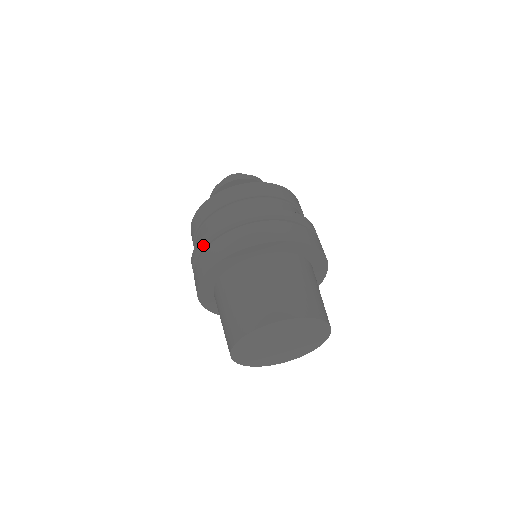
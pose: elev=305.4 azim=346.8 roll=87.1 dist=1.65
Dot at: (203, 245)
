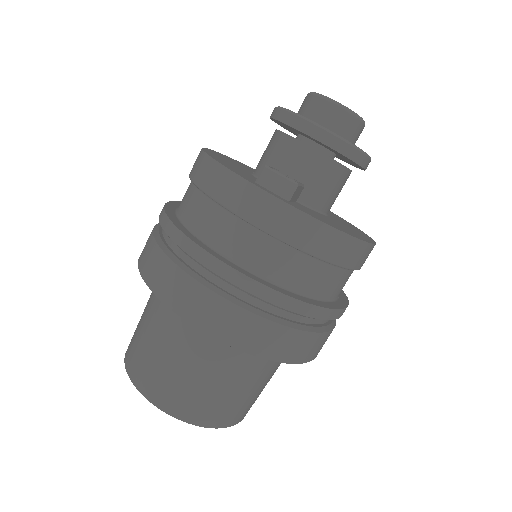
Dot at: (161, 225)
